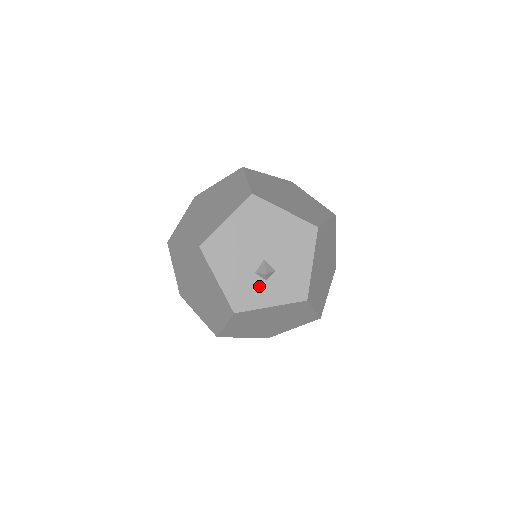
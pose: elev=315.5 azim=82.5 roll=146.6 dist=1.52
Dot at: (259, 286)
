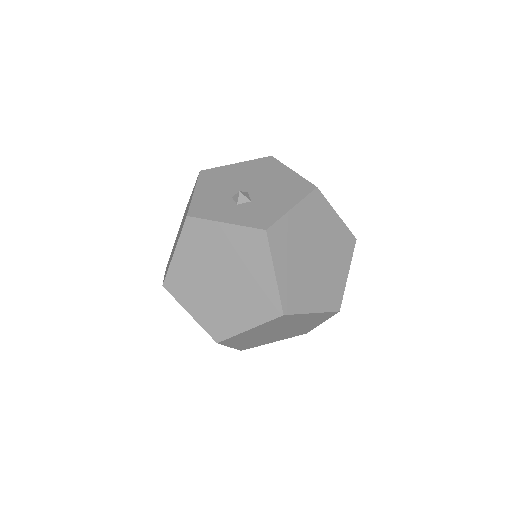
Dot at: (227, 206)
